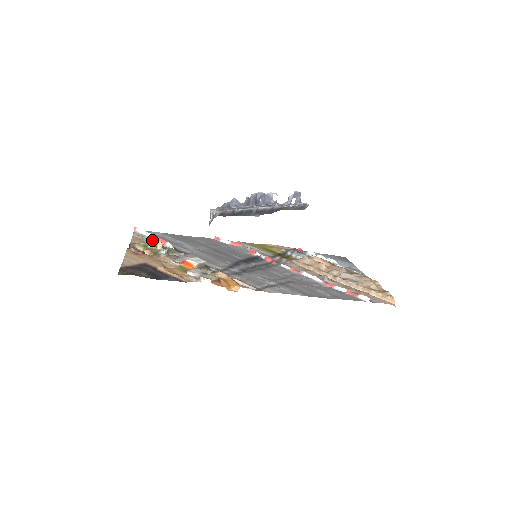
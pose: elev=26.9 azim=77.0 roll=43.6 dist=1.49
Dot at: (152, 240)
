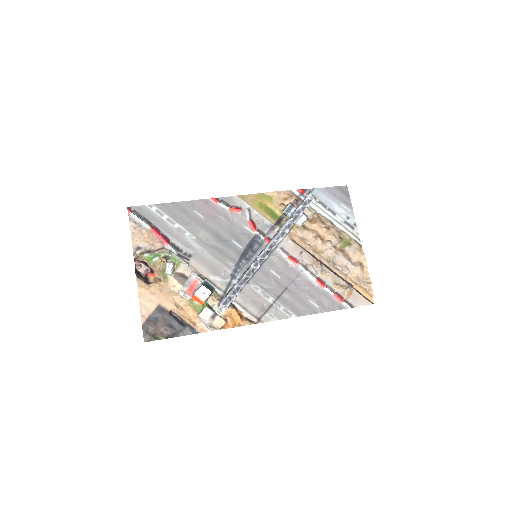
Dot at: (151, 232)
